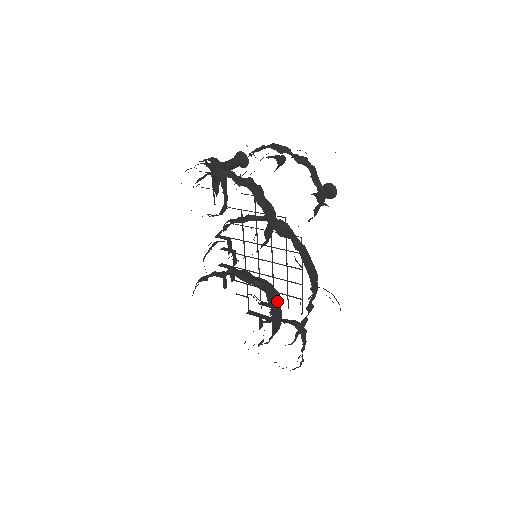
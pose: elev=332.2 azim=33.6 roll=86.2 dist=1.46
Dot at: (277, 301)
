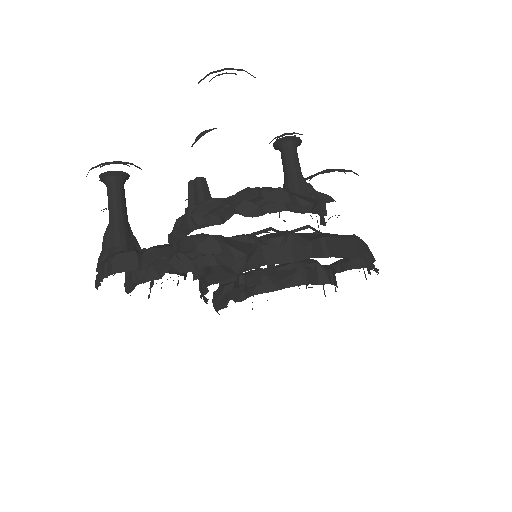
Dot at: (320, 271)
